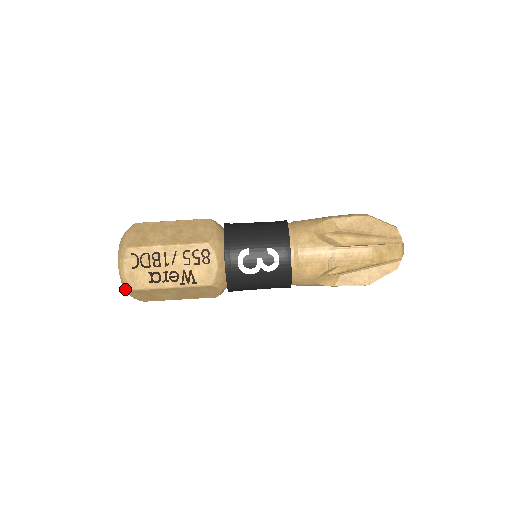
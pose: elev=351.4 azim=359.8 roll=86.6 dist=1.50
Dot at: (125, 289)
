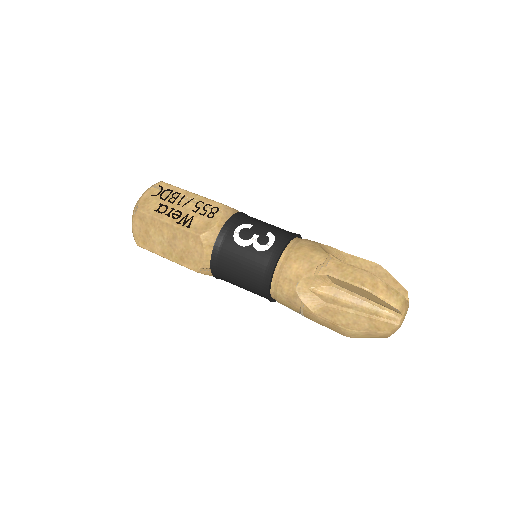
Dot at: (133, 213)
